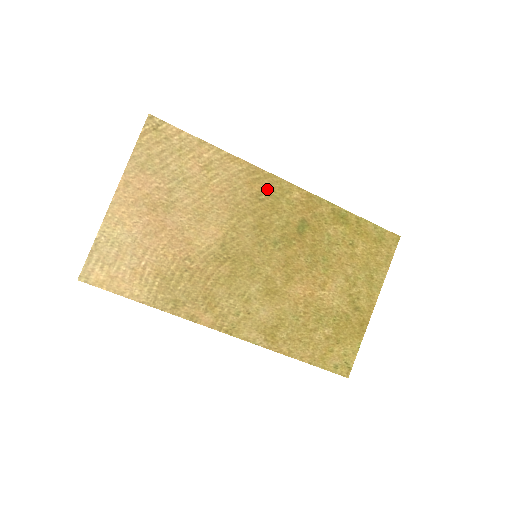
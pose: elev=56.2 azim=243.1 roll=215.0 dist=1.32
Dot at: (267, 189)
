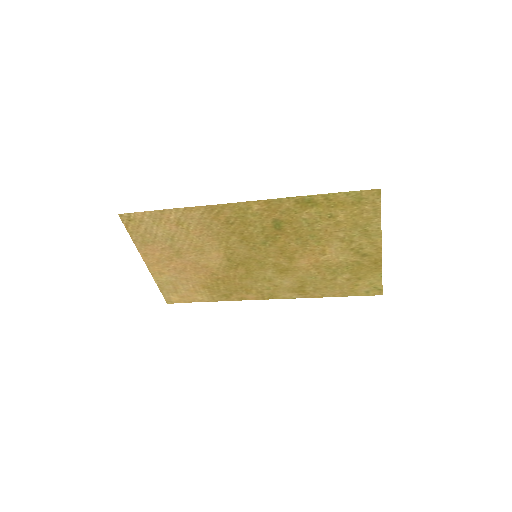
Dot at: (230, 215)
